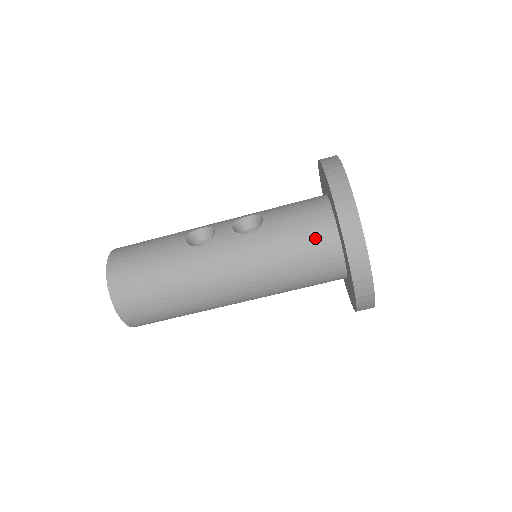
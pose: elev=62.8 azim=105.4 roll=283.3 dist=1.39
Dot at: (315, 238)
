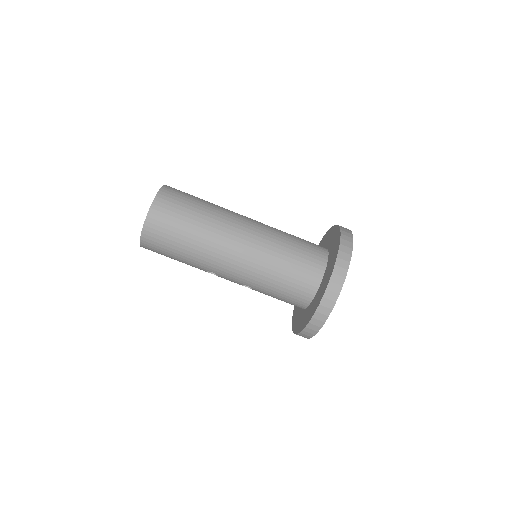
Dot at: (313, 249)
